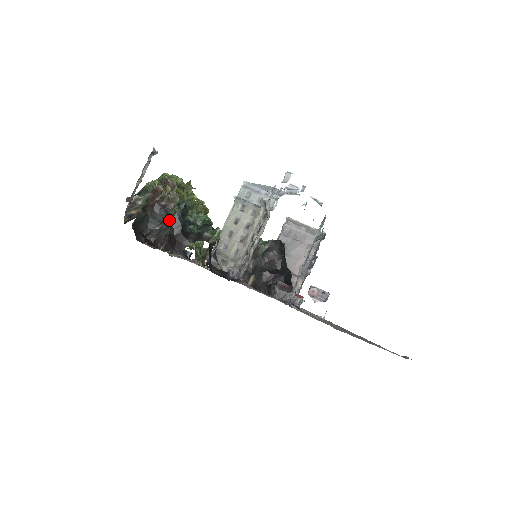
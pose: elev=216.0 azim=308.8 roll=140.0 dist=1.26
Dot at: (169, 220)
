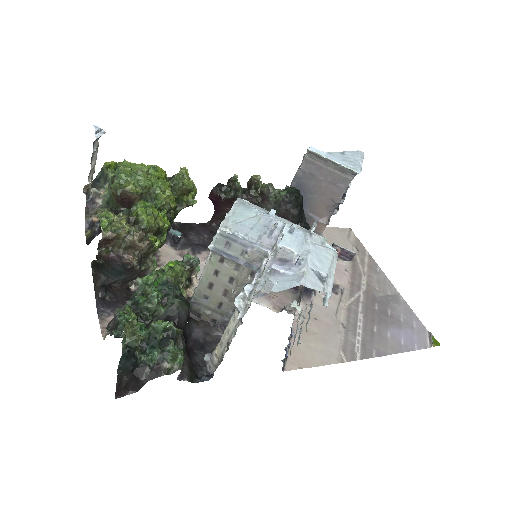
Dot at: (132, 271)
